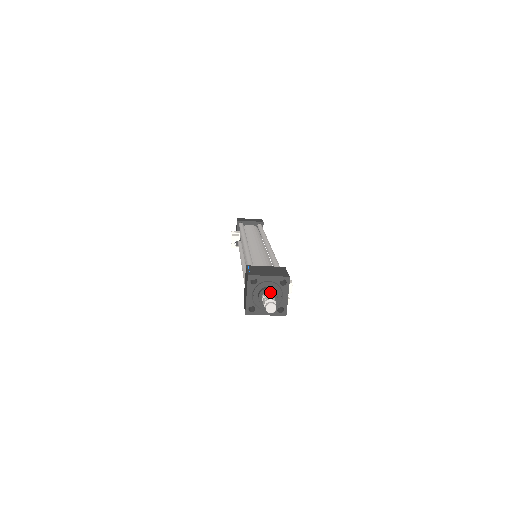
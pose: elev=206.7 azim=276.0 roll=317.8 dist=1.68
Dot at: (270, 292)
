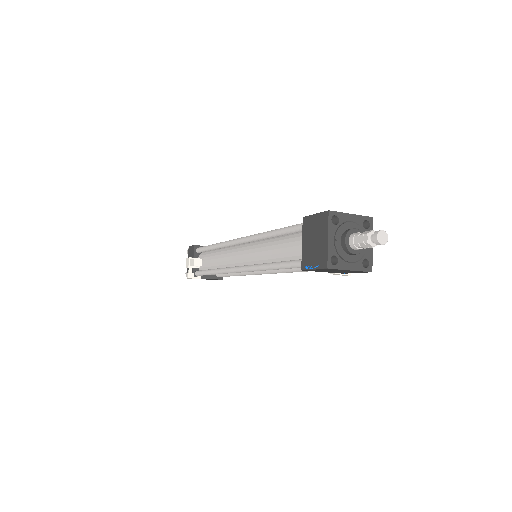
Dot at: occluded
